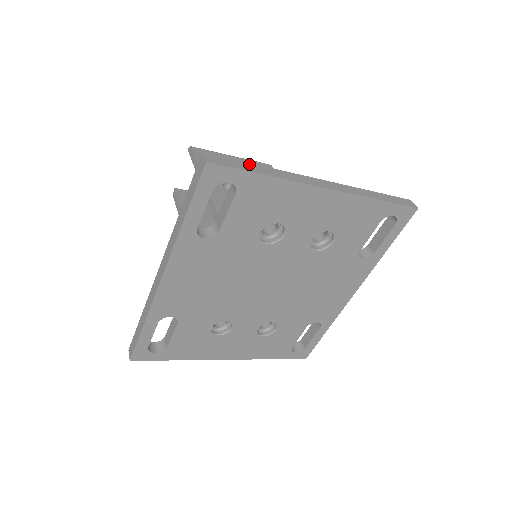
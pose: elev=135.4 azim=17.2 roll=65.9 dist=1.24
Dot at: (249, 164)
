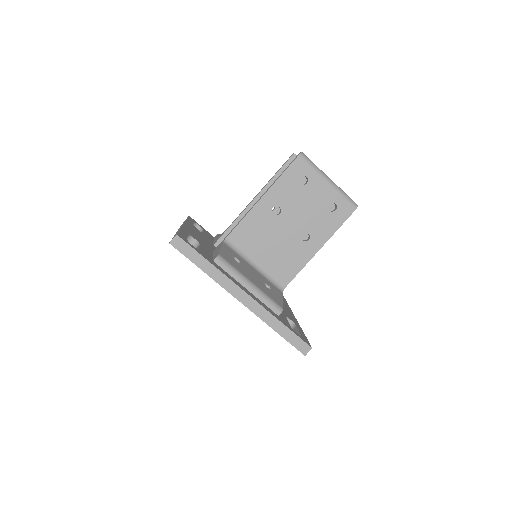
Dot at: (201, 257)
